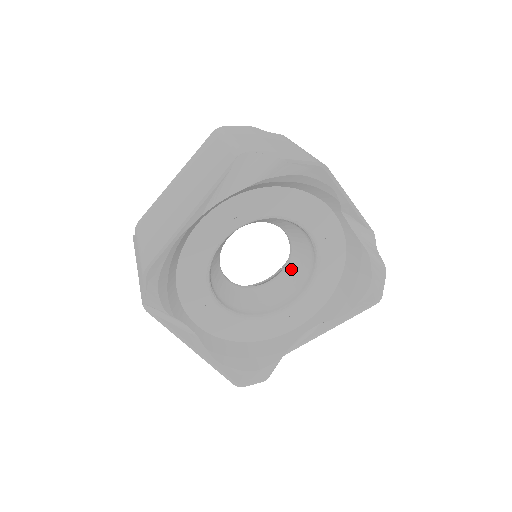
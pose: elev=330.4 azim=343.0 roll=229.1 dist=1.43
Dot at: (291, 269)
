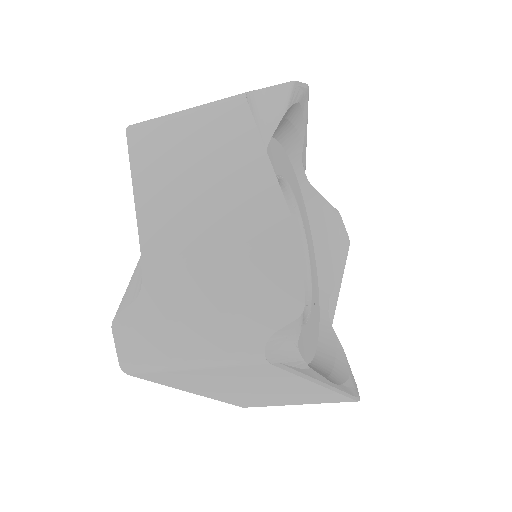
Dot at: occluded
